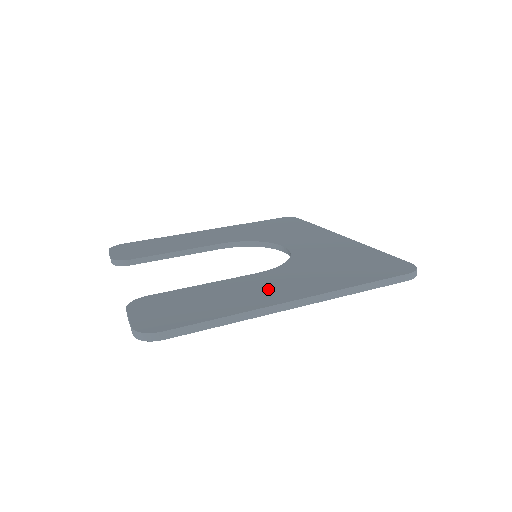
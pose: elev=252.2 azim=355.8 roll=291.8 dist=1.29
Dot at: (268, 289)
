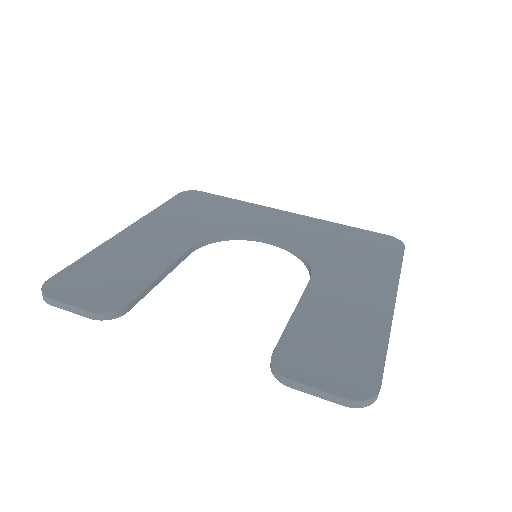
Dot at: (356, 298)
